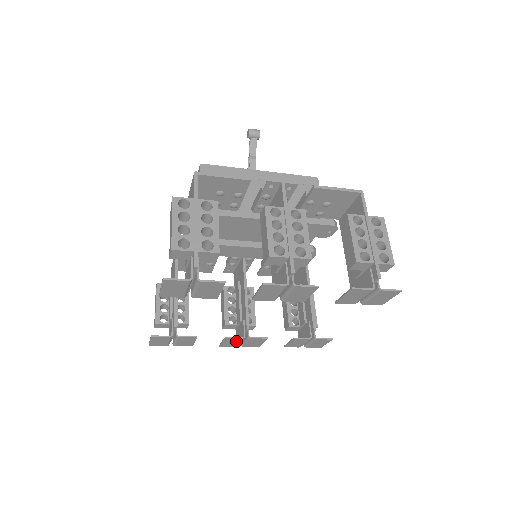
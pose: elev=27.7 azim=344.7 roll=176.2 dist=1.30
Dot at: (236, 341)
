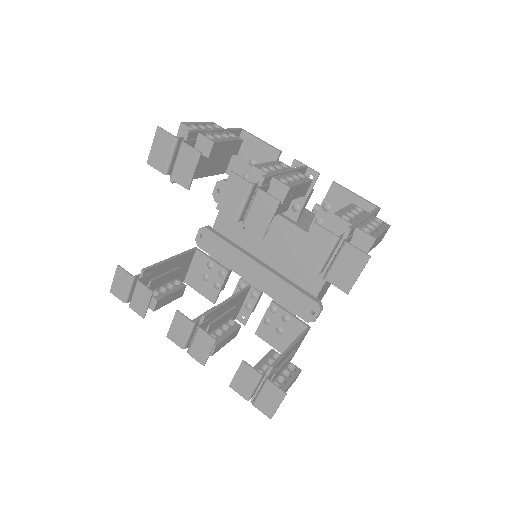
Dot at: (185, 329)
